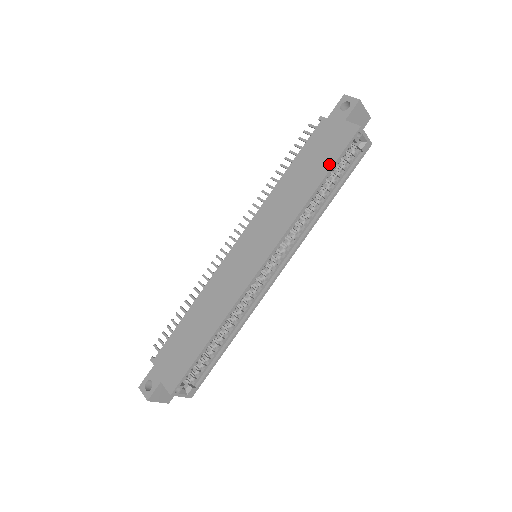
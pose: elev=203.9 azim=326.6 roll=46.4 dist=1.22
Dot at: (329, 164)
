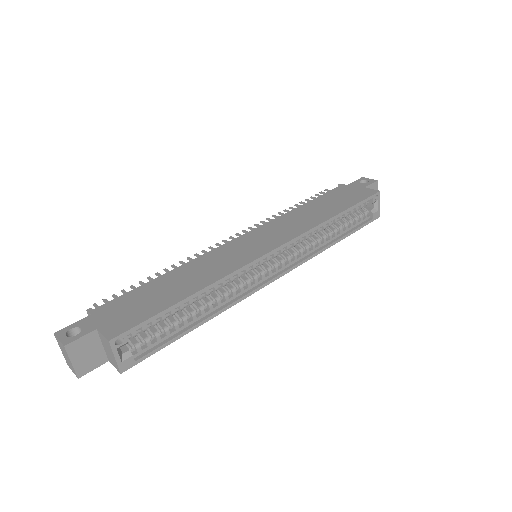
Dot at: (350, 204)
